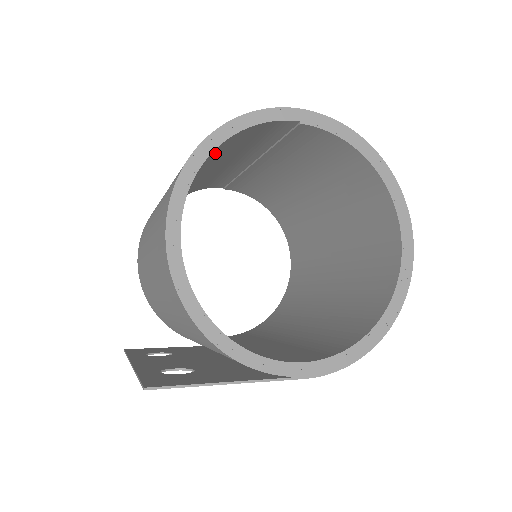
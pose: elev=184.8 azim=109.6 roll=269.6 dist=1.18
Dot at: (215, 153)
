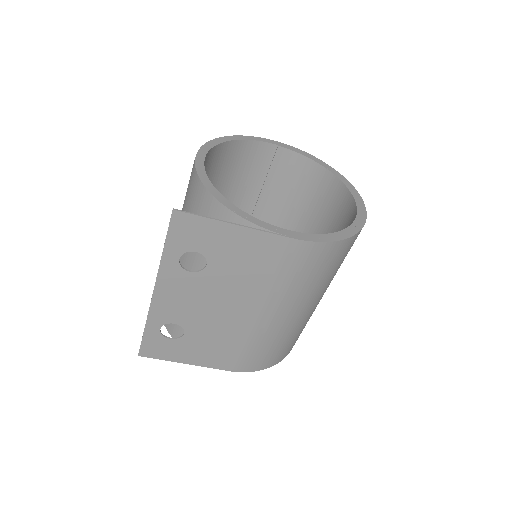
Dot at: (227, 163)
